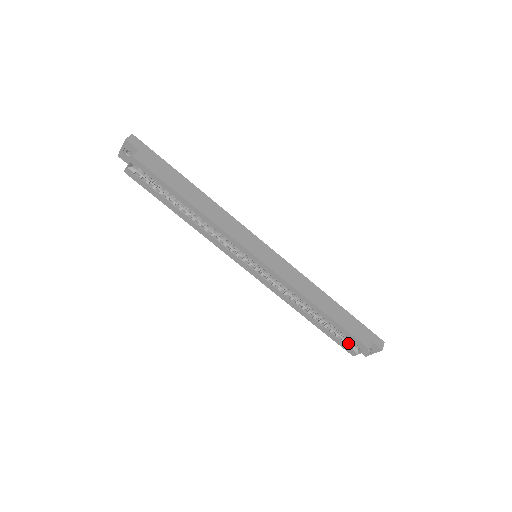
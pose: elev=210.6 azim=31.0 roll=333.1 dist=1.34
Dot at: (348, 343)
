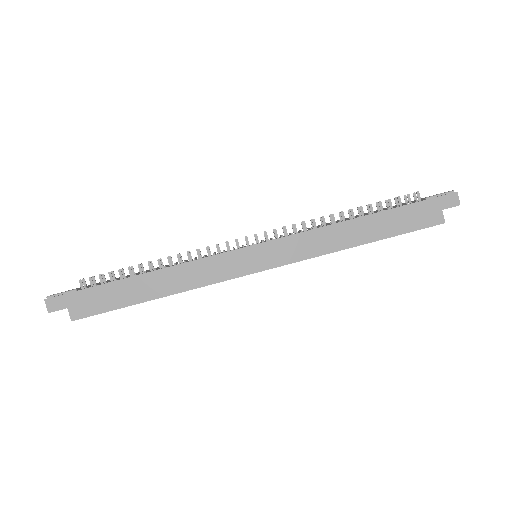
Dot at: occluded
